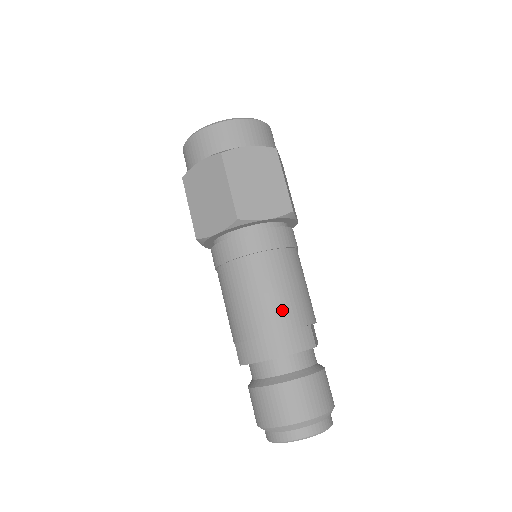
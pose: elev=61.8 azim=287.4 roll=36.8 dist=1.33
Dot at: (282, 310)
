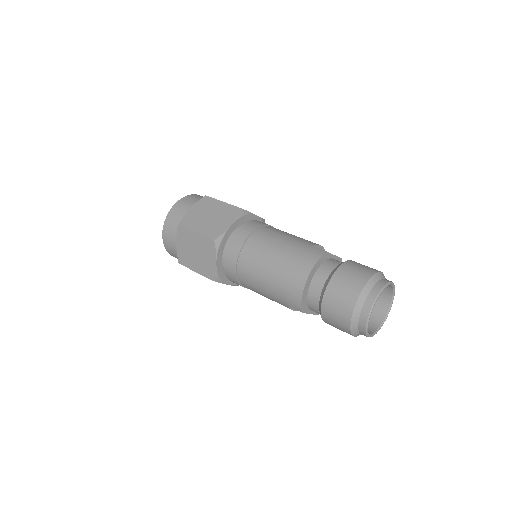
Dot at: (285, 254)
